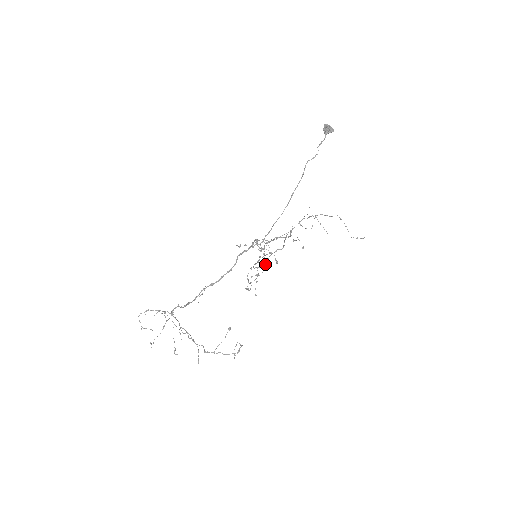
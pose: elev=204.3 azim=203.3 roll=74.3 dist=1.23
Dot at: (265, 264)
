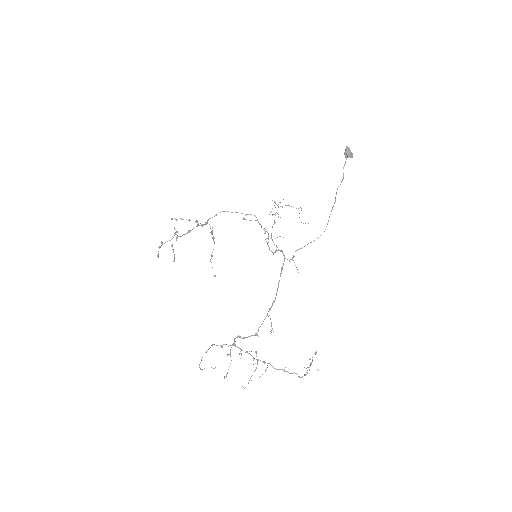
Dot at: occluded
